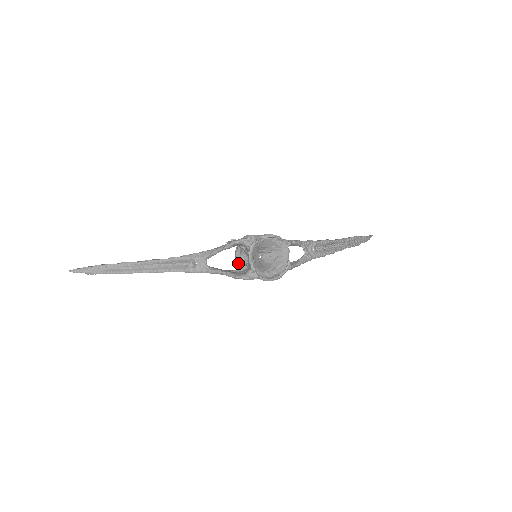
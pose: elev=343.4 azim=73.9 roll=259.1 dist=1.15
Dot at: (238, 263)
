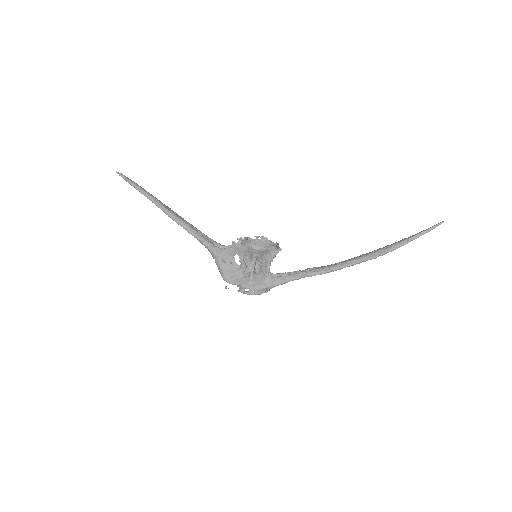
Dot at: occluded
